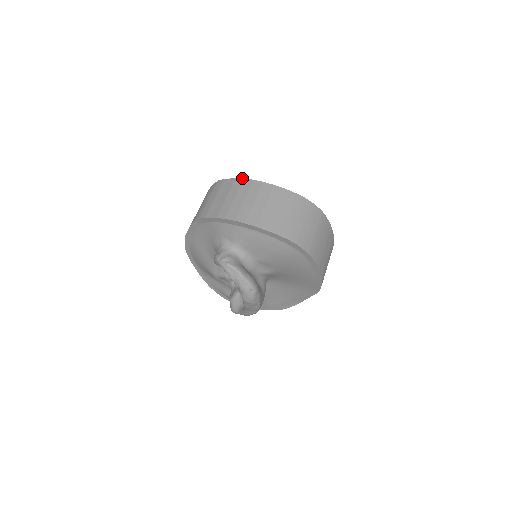
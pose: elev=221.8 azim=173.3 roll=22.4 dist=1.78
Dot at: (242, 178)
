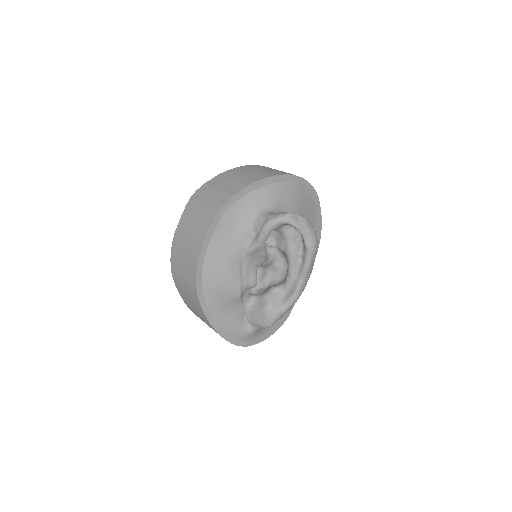
Dot at: (225, 171)
